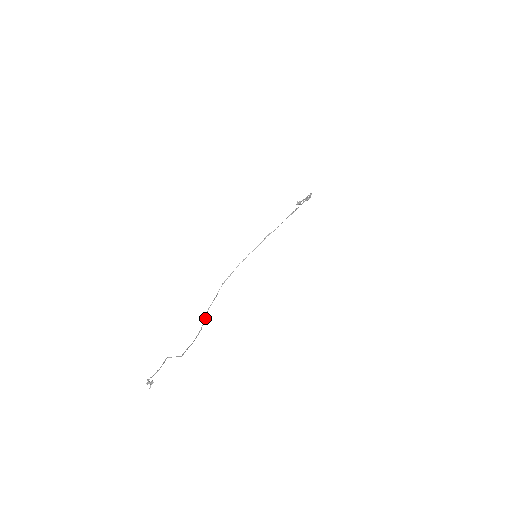
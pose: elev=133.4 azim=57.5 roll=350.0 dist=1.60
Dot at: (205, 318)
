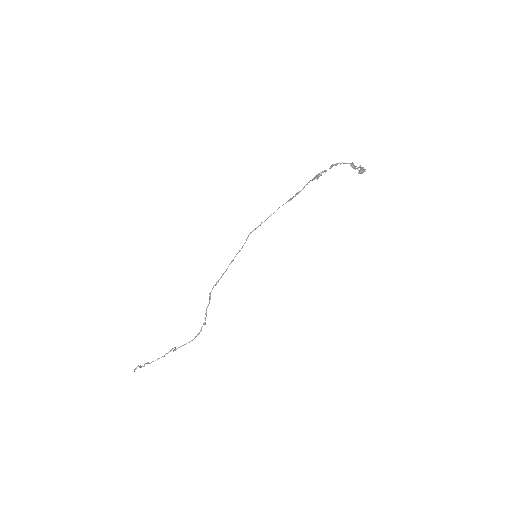
Dot at: (205, 318)
